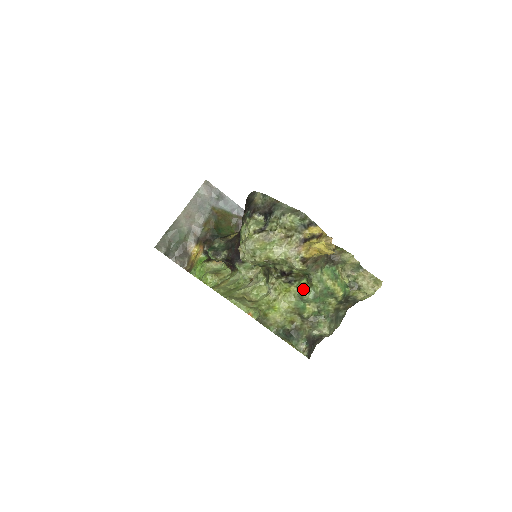
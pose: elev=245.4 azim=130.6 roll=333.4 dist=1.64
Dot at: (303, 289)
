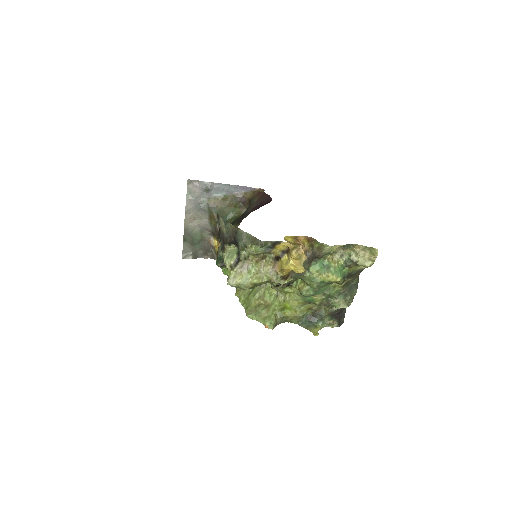
Dot at: (302, 289)
